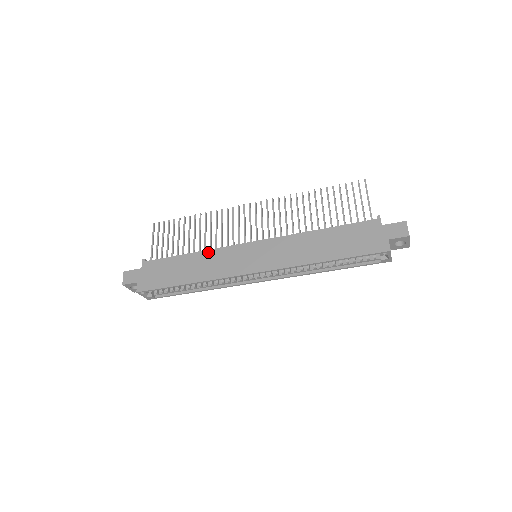
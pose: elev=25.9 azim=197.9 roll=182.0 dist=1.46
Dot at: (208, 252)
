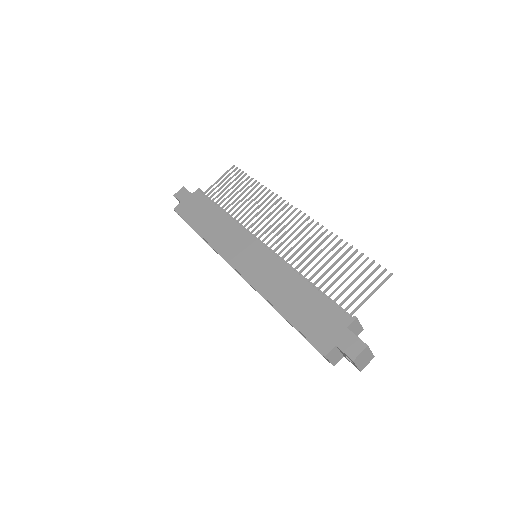
Dot at: (231, 221)
